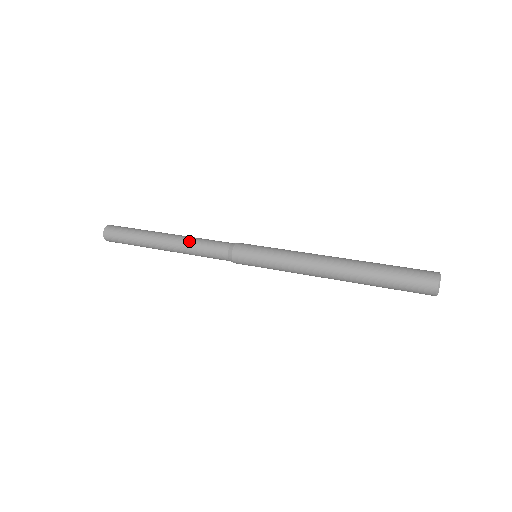
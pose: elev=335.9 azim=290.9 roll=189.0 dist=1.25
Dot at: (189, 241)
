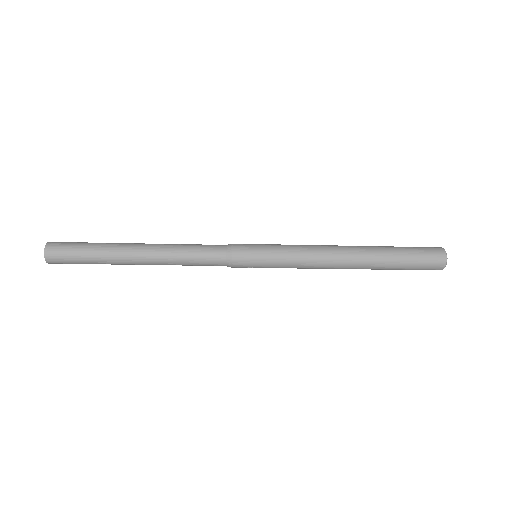
Dot at: (173, 245)
